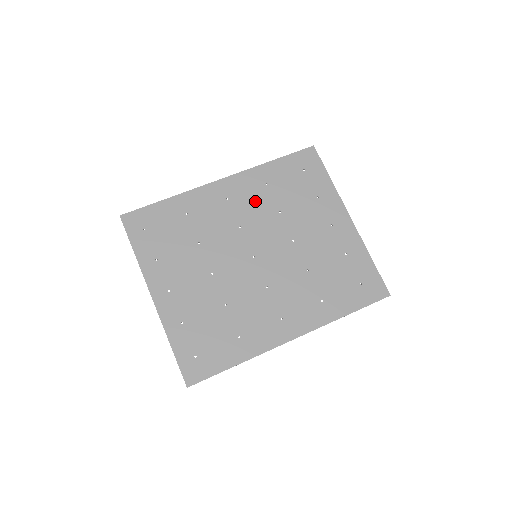
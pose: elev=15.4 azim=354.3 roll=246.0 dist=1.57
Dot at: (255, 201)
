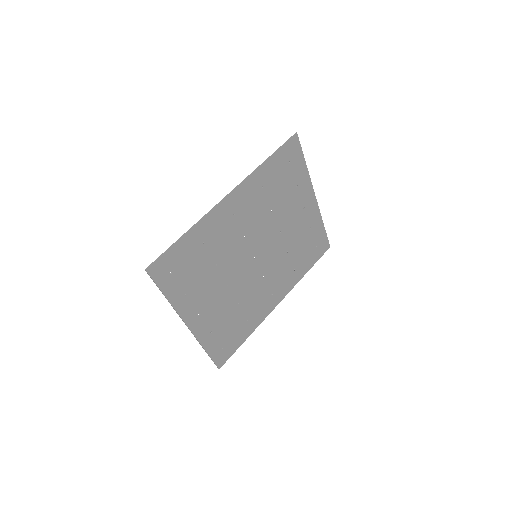
Dot at: (255, 208)
